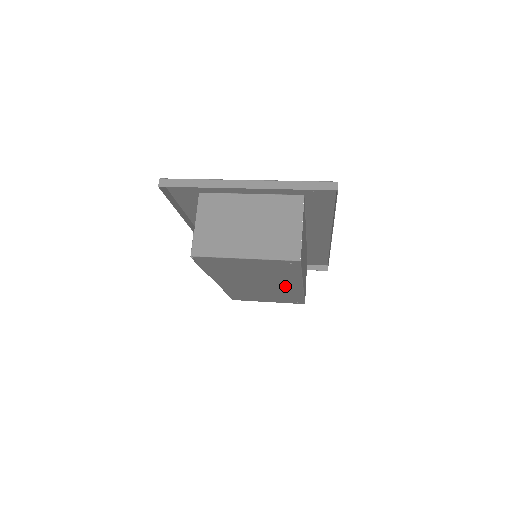
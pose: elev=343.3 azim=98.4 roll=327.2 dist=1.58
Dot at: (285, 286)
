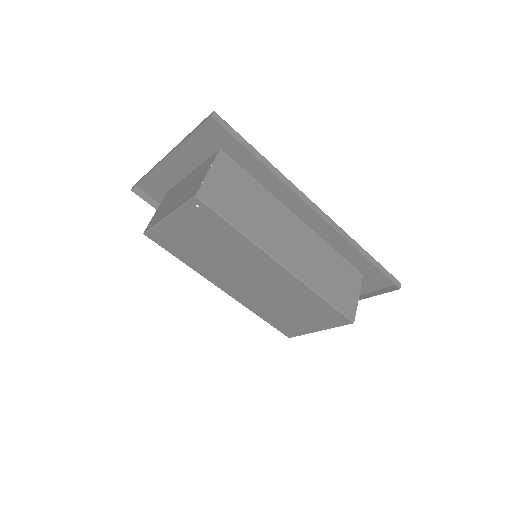
Dot at: (270, 272)
